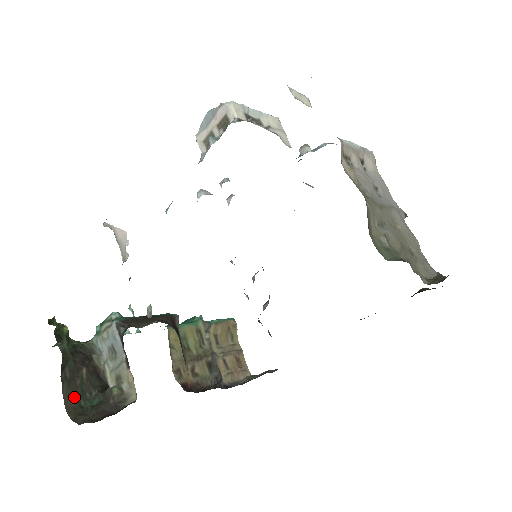
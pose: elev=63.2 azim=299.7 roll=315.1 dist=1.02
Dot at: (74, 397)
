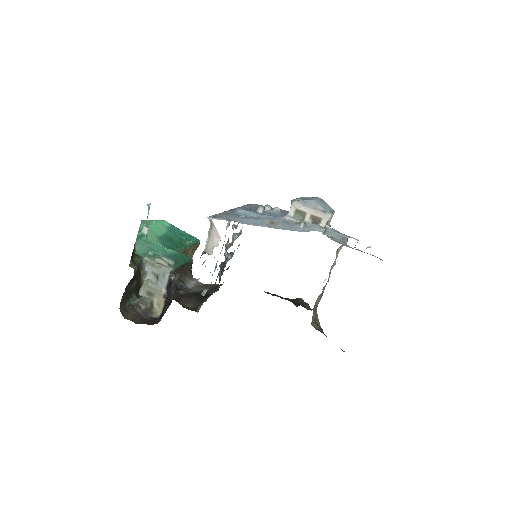
Dot at: (125, 298)
